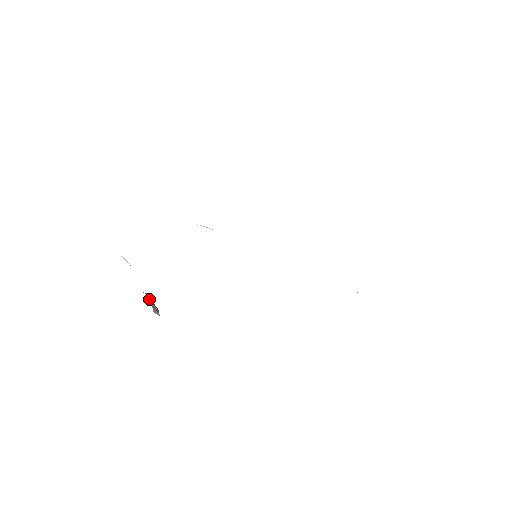
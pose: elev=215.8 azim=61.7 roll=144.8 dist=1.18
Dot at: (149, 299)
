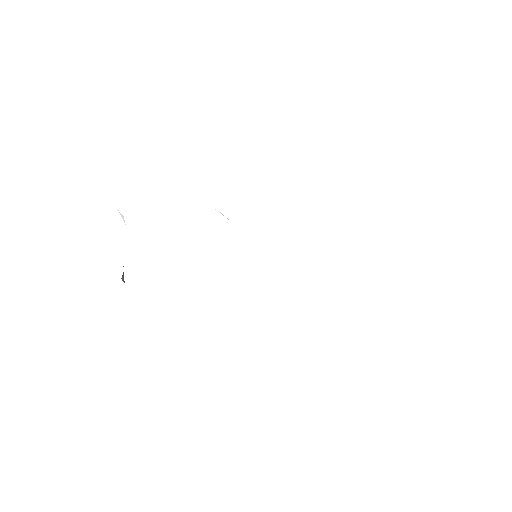
Dot at: occluded
